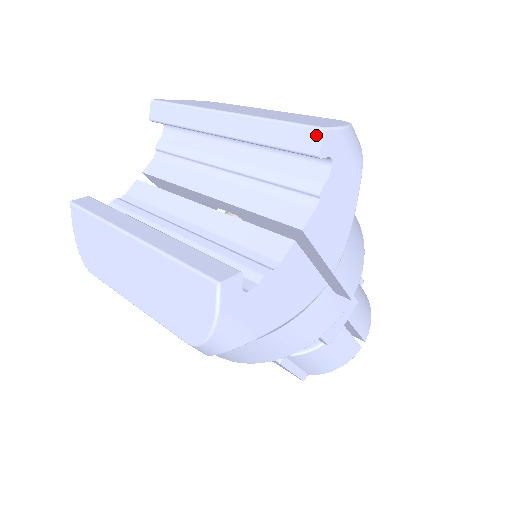
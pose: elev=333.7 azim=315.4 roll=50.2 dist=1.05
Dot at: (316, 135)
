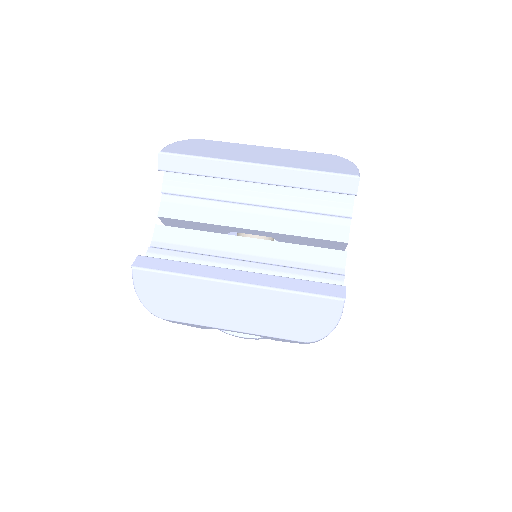
Dot at: (353, 181)
